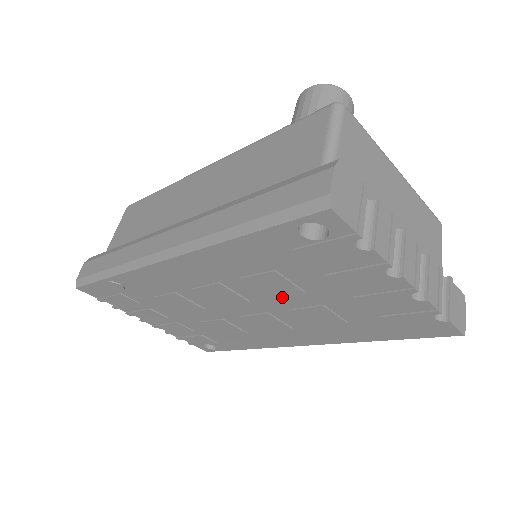
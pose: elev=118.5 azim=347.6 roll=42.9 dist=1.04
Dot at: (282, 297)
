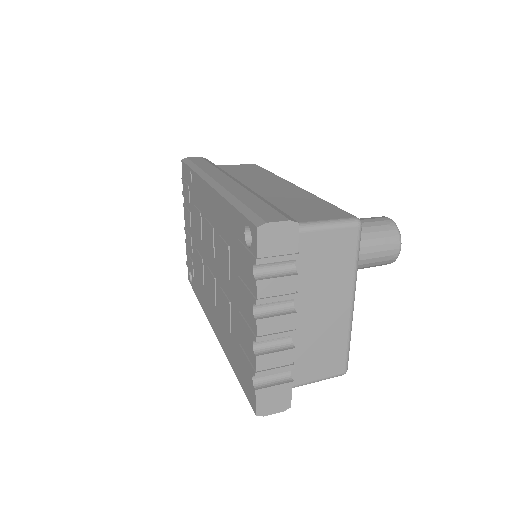
Dot at: (223, 273)
